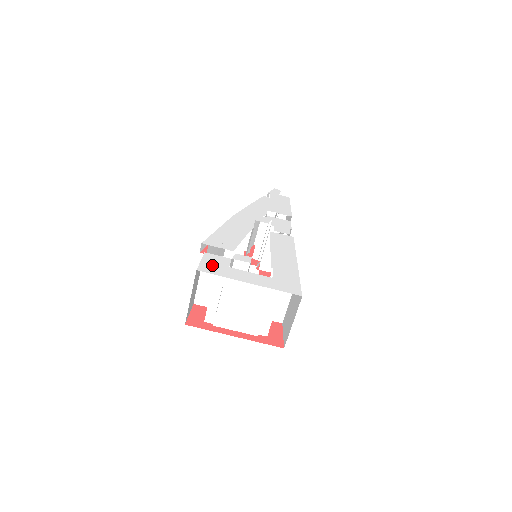
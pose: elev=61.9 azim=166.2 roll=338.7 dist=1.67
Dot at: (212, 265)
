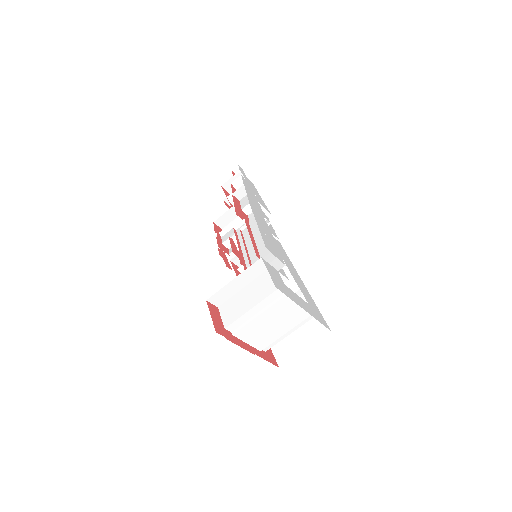
Dot at: (277, 280)
